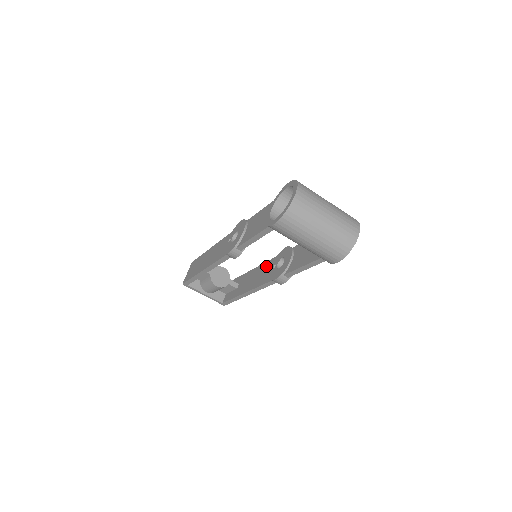
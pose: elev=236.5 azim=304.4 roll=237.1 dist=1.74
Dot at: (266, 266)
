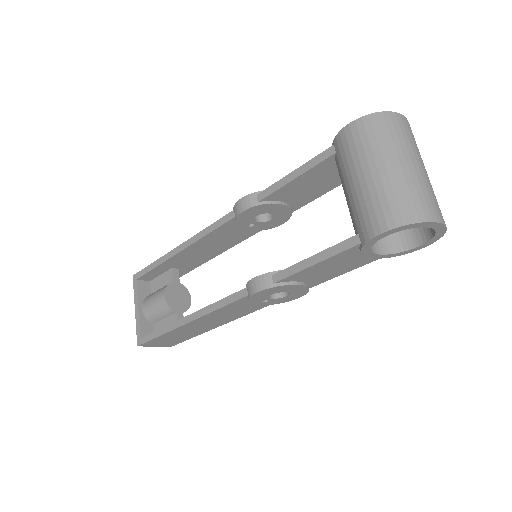
Dot at: occluded
